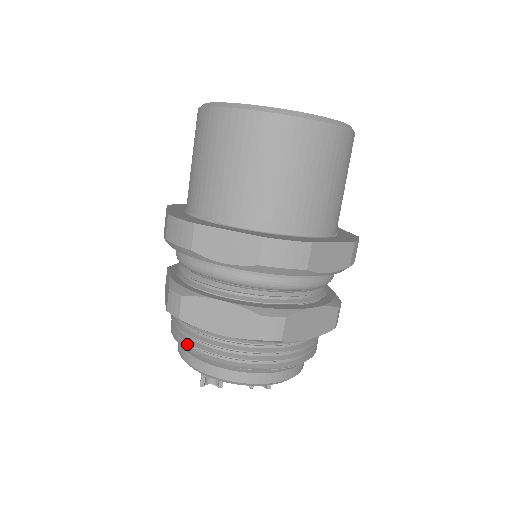
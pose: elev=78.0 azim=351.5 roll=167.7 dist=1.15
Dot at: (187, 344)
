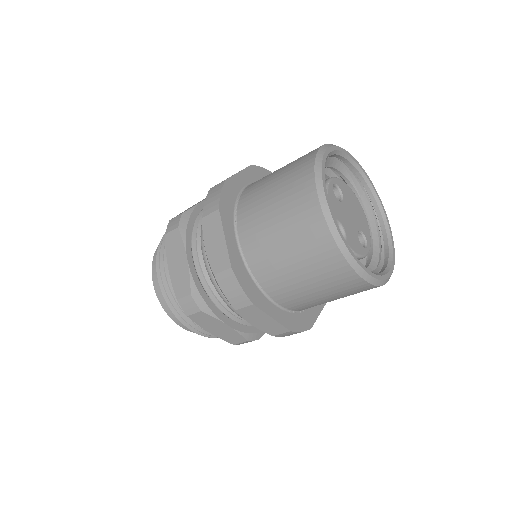
Dot at: (162, 247)
